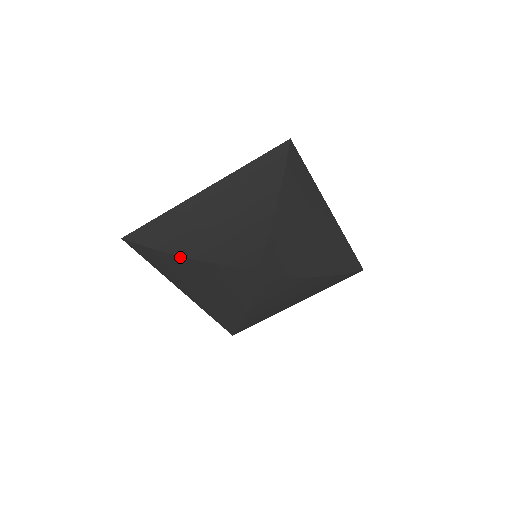
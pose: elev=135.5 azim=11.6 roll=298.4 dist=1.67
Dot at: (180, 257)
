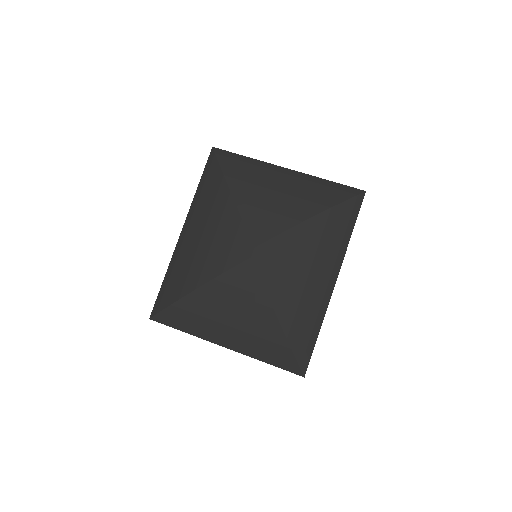
Dot at: (226, 185)
